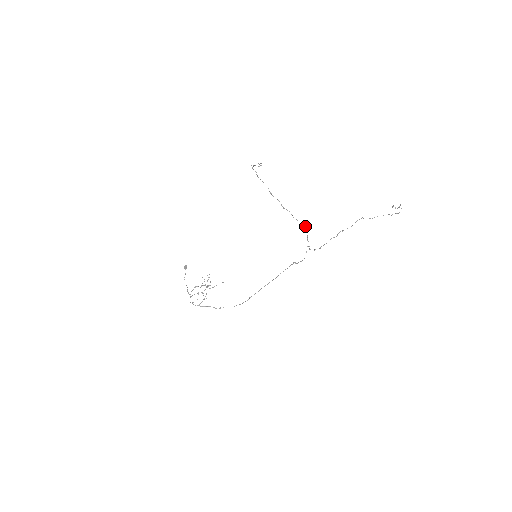
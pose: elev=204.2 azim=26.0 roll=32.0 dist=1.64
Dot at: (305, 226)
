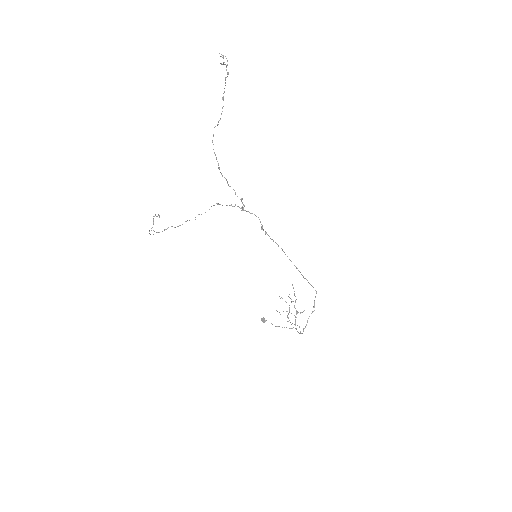
Dot at: occluded
